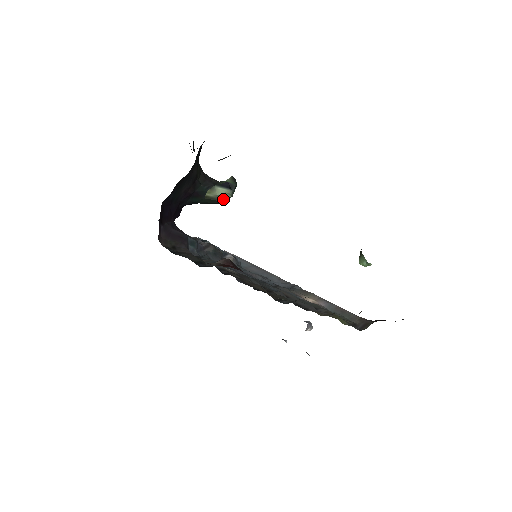
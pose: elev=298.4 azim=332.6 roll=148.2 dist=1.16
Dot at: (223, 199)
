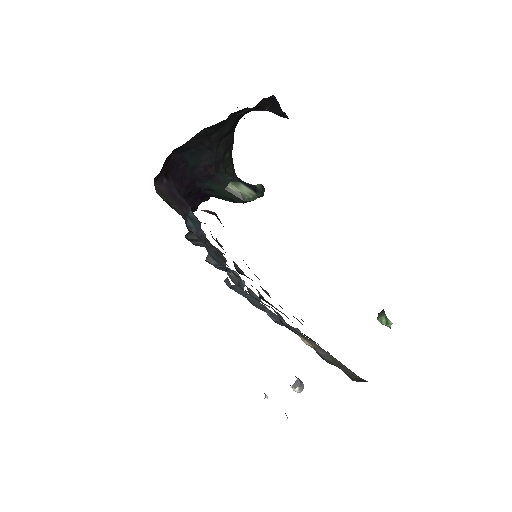
Dot at: (244, 197)
